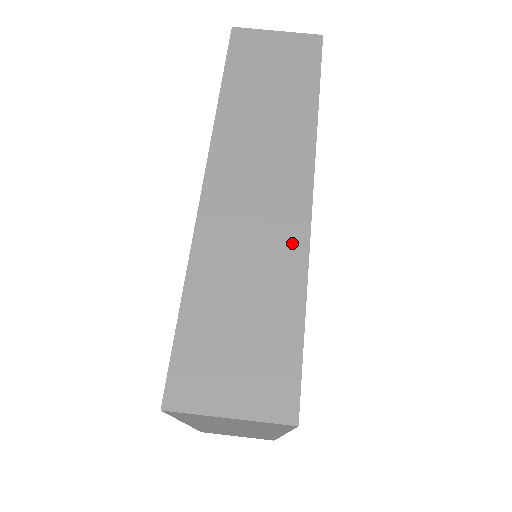
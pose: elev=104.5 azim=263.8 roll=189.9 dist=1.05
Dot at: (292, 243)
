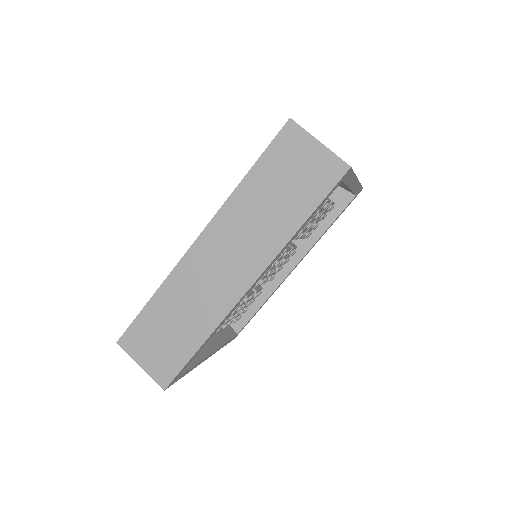
Dot at: (217, 310)
